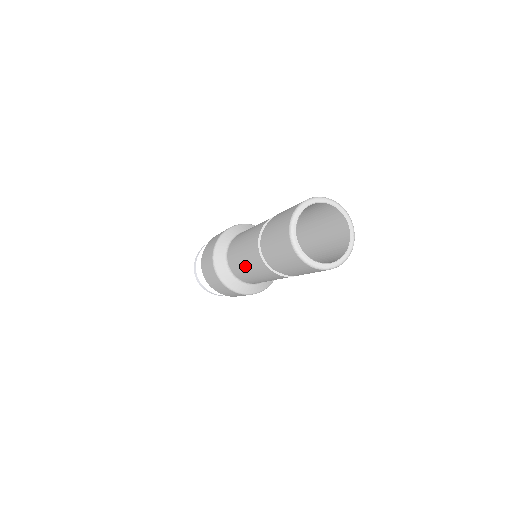
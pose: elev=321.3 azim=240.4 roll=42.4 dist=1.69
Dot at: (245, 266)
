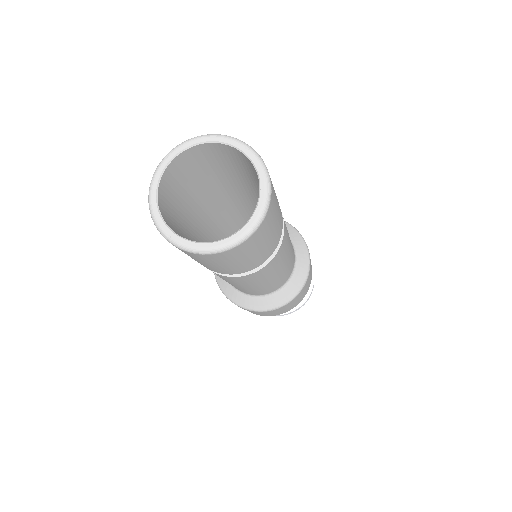
Dot at: occluded
